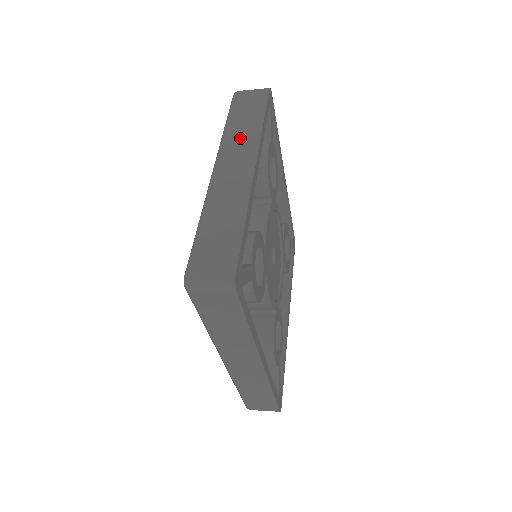
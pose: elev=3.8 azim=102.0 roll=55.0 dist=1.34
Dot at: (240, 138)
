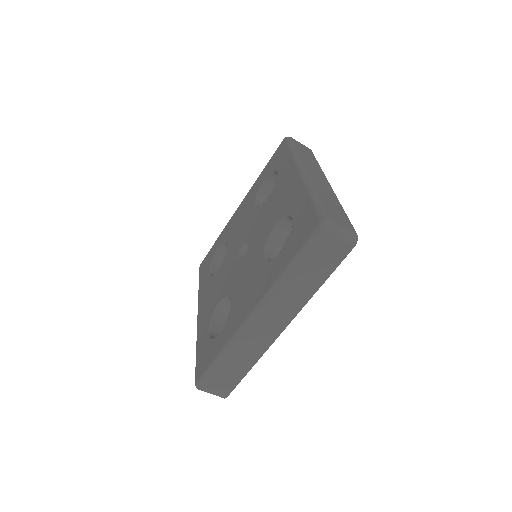
Dot at: (311, 164)
